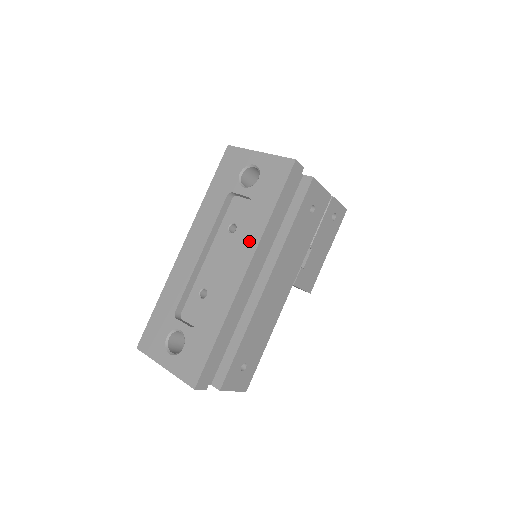
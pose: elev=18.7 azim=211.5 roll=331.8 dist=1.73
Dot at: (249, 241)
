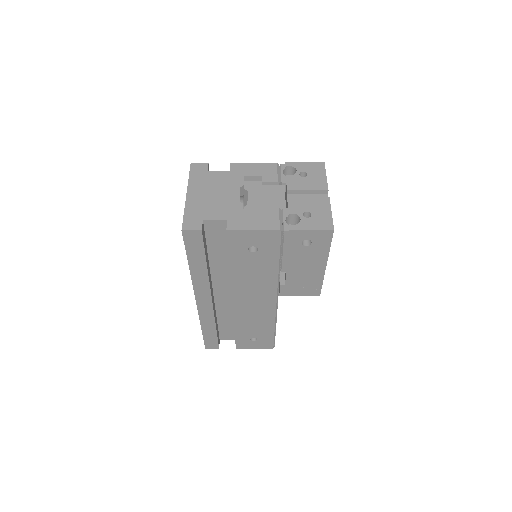
Dot at: occluded
